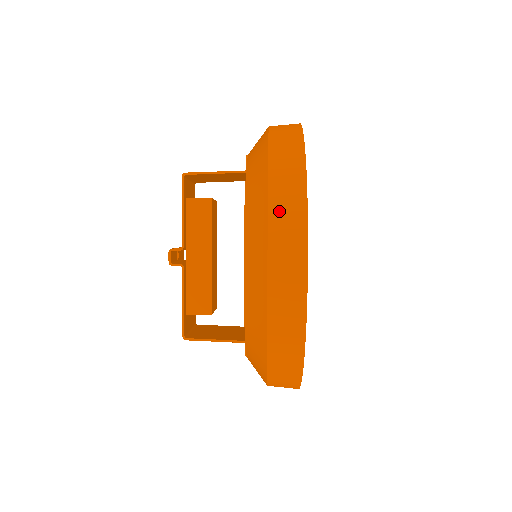
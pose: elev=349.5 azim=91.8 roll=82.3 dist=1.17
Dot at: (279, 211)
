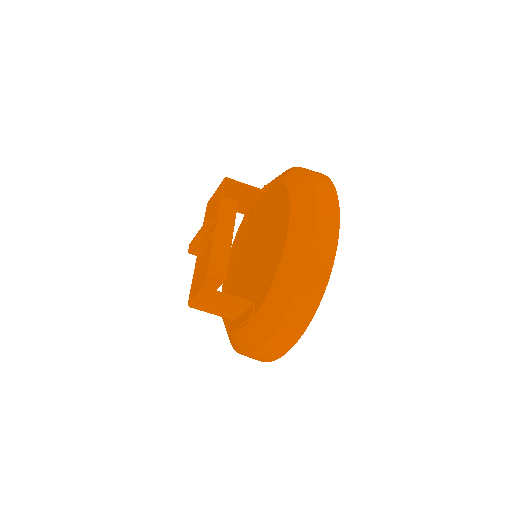
Dot at: (321, 188)
